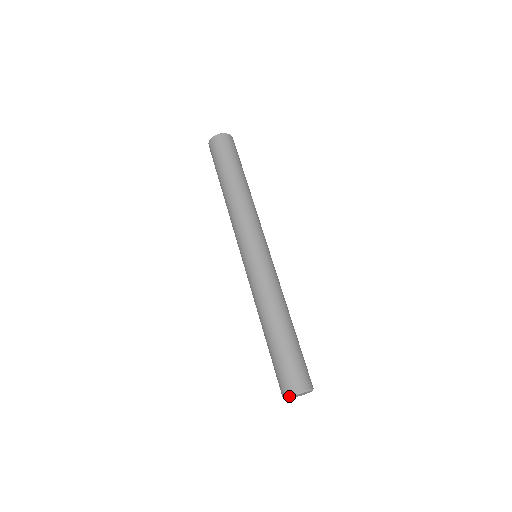
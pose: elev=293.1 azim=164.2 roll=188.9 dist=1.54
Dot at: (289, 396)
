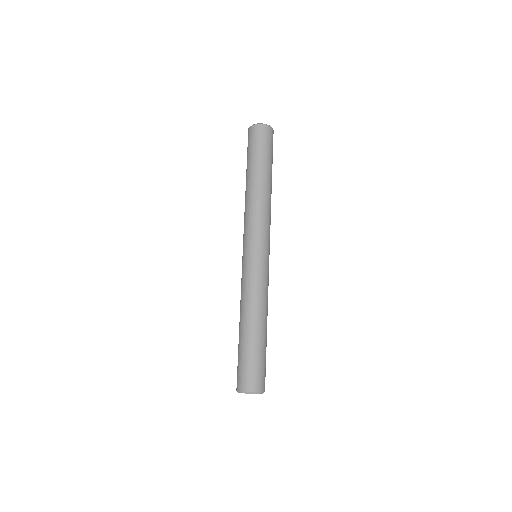
Dot at: (241, 392)
